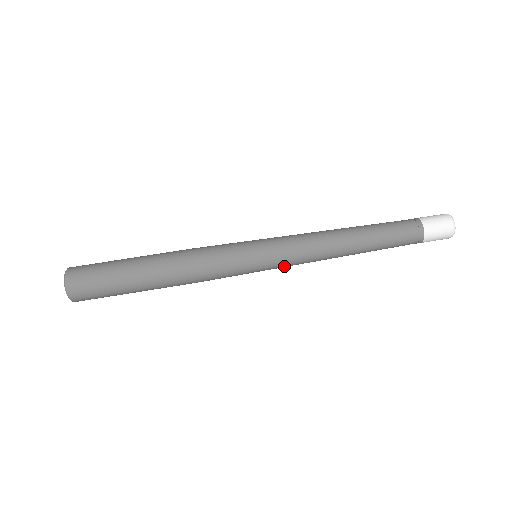
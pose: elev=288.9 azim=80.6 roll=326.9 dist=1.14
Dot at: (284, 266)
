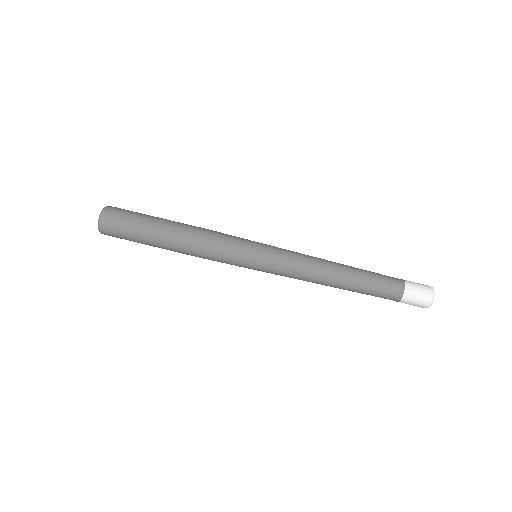
Dot at: occluded
